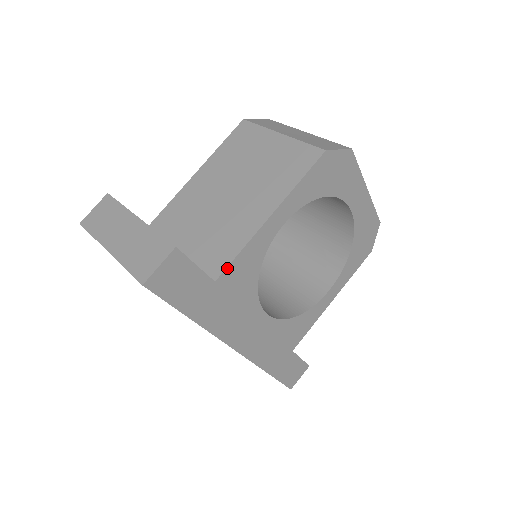
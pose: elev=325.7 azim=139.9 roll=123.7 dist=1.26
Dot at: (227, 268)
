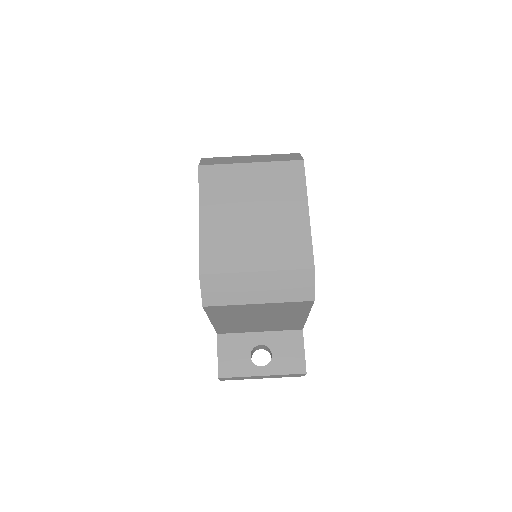
Dot at: (303, 327)
